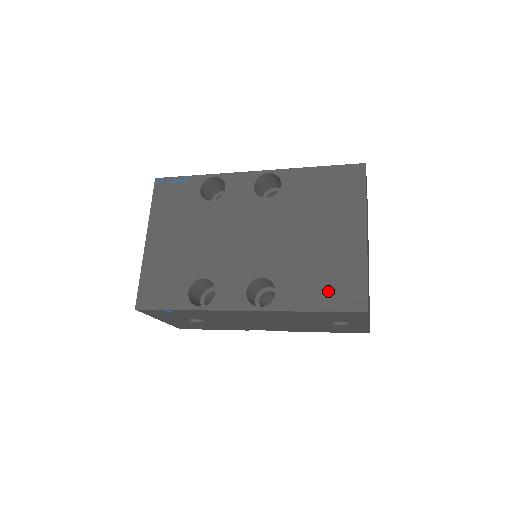
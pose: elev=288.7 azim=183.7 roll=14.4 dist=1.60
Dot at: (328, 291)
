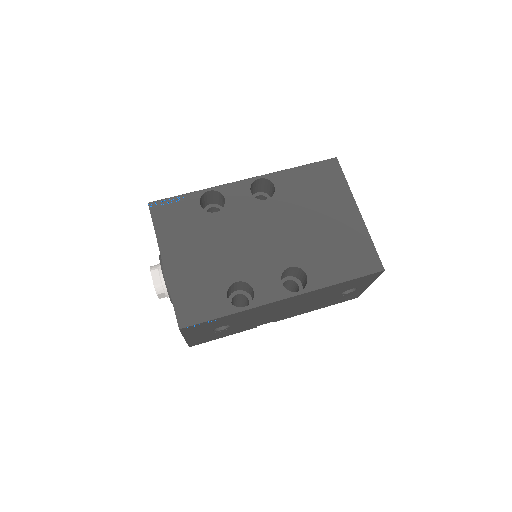
Dot at: (349, 263)
